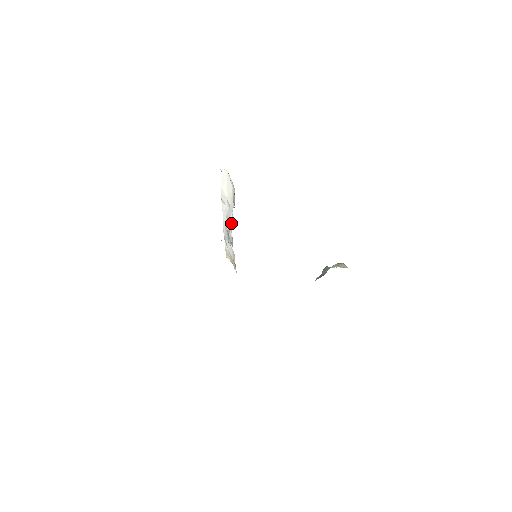
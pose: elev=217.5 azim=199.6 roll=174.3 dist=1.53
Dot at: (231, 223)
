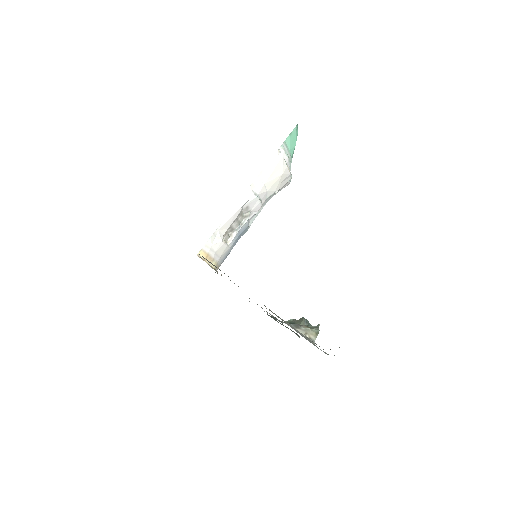
Dot at: (255, 209)
